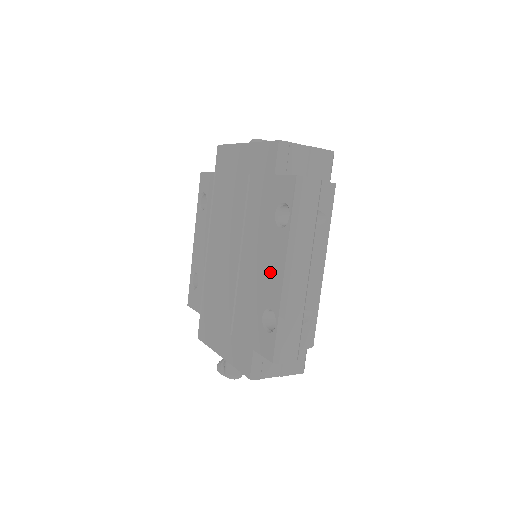
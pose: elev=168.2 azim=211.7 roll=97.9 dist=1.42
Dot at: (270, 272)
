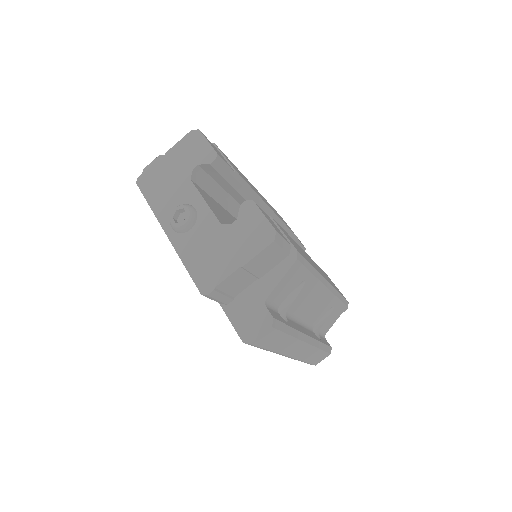
Dot at: occluded
